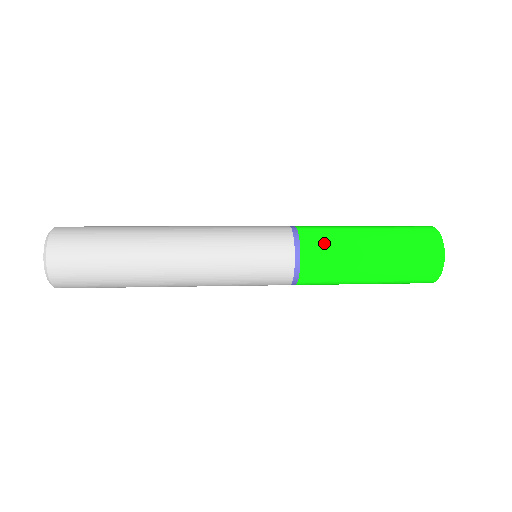
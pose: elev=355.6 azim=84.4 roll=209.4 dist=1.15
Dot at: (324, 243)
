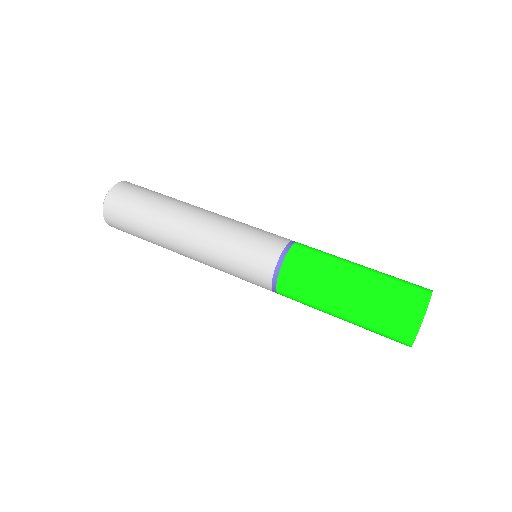
Dot at: (303, 274)
